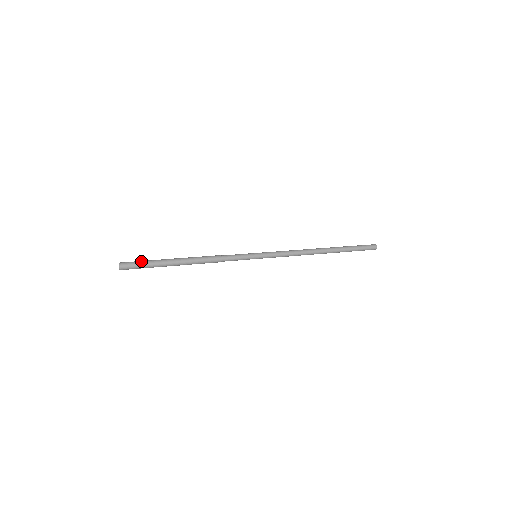
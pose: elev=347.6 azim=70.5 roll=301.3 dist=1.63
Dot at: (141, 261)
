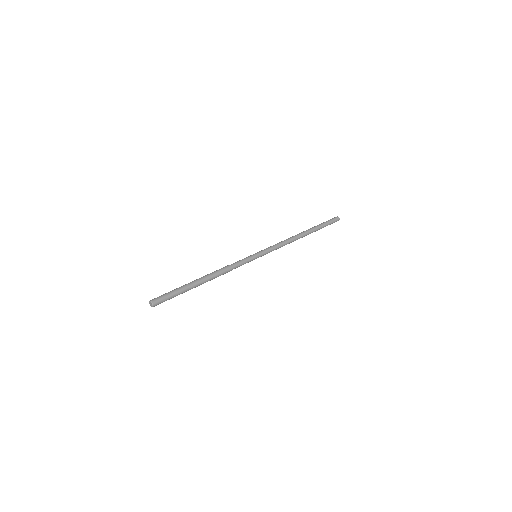
Dot at: (170, 295)
